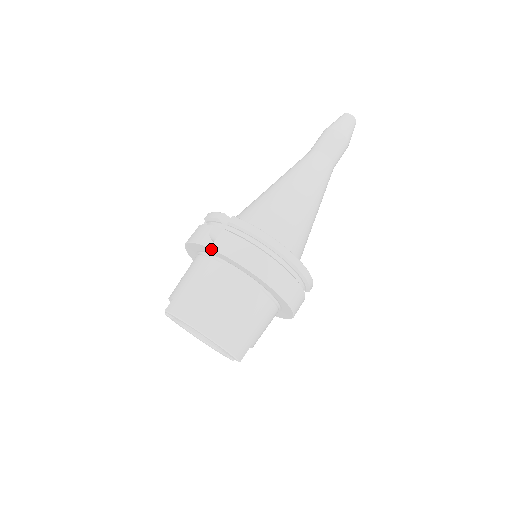
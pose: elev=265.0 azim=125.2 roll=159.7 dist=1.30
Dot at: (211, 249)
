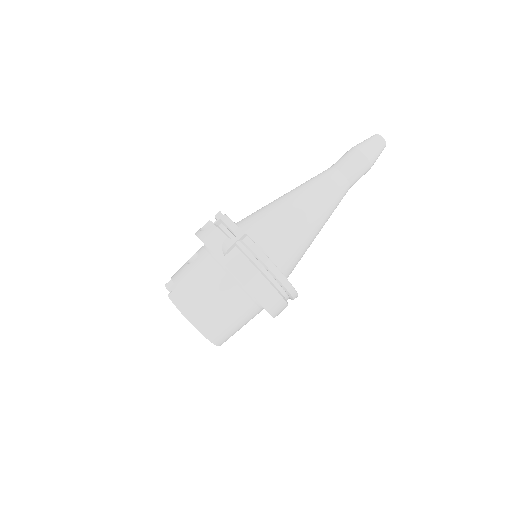
Dot at: (221, 262)
